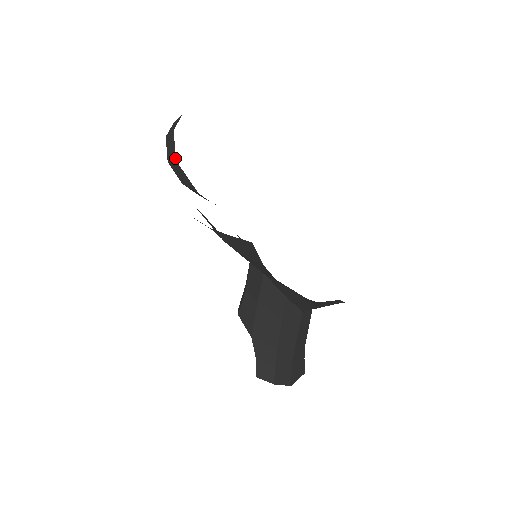
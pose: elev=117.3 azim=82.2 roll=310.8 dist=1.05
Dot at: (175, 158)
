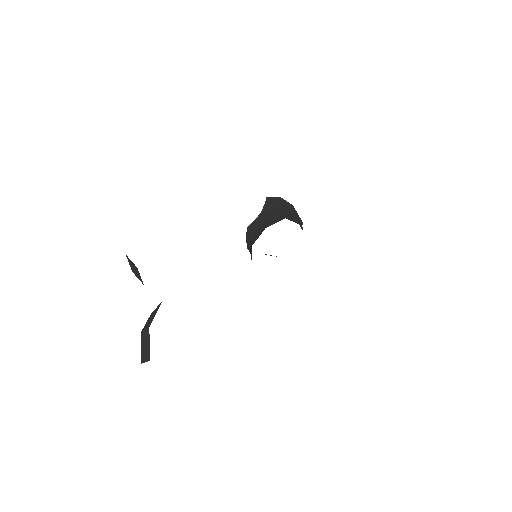
Dot at: occluded
